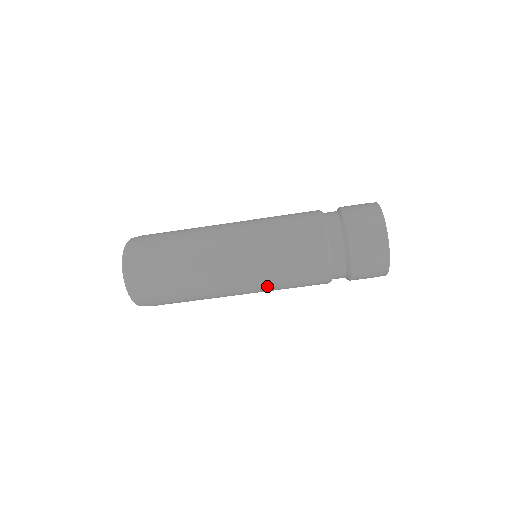
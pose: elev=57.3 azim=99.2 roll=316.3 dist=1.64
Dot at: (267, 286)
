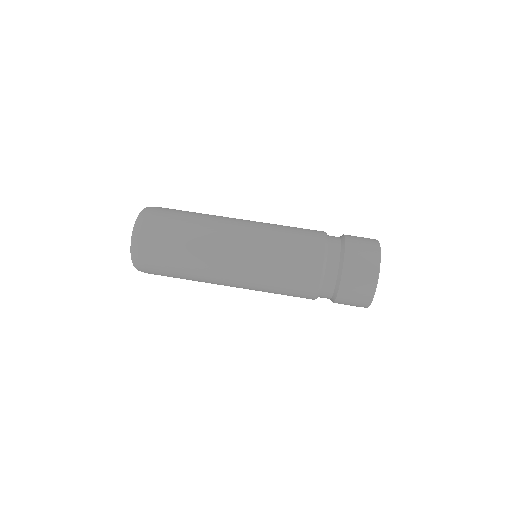
Dot at: (260, 273)
